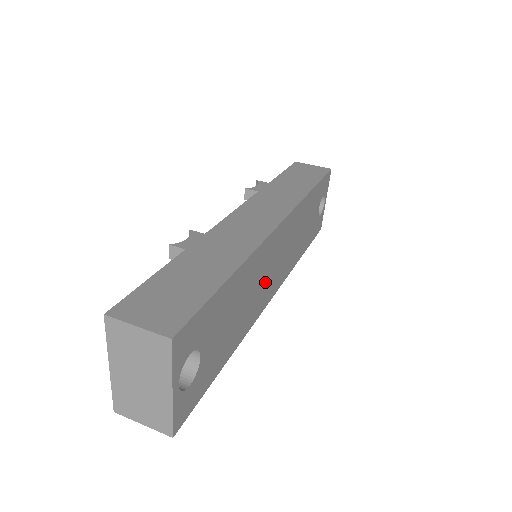
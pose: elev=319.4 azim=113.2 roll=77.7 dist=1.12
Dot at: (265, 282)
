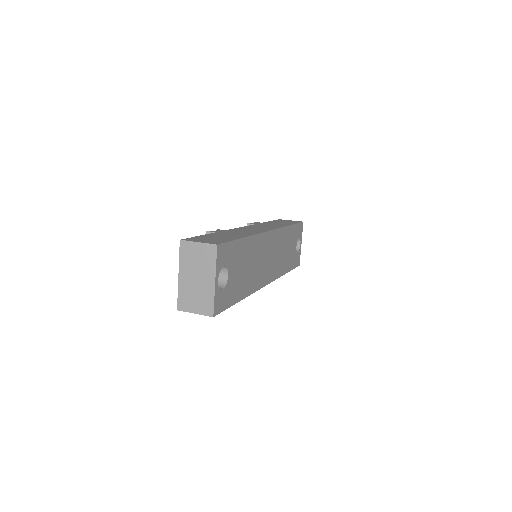
Dot at: (262, 266)
